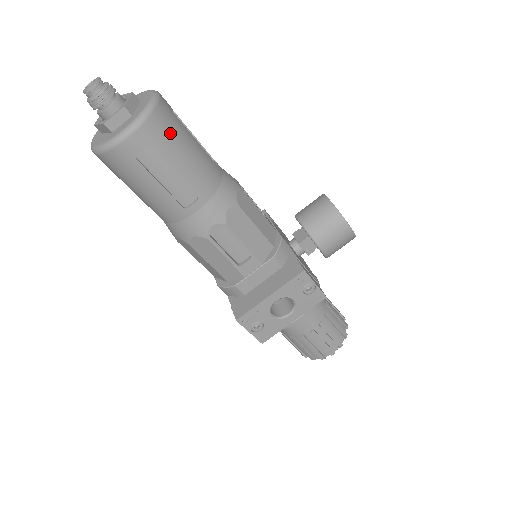
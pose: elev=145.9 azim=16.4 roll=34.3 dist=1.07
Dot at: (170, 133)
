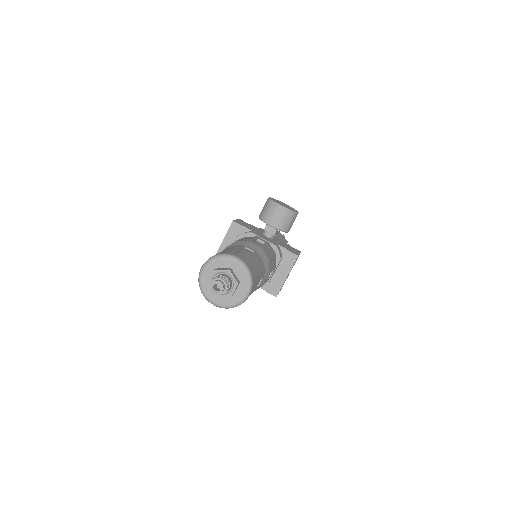
Dot at: (255, 272)
